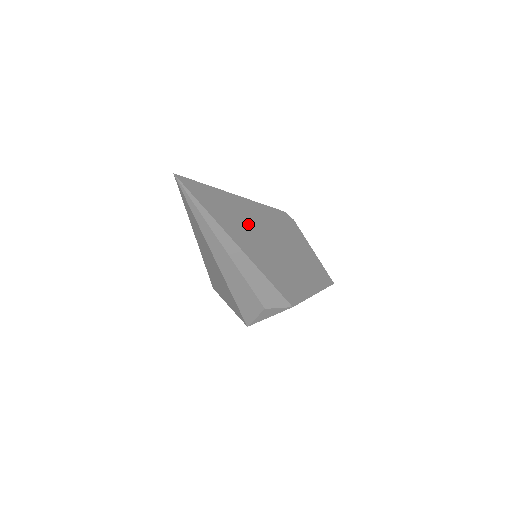
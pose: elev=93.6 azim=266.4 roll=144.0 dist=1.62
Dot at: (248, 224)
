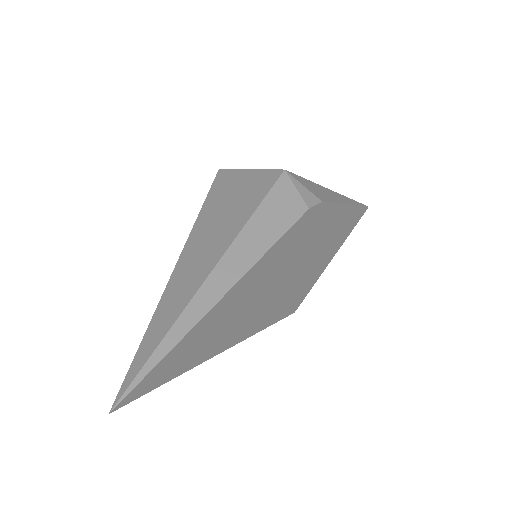
Dot at: (238, 310)
